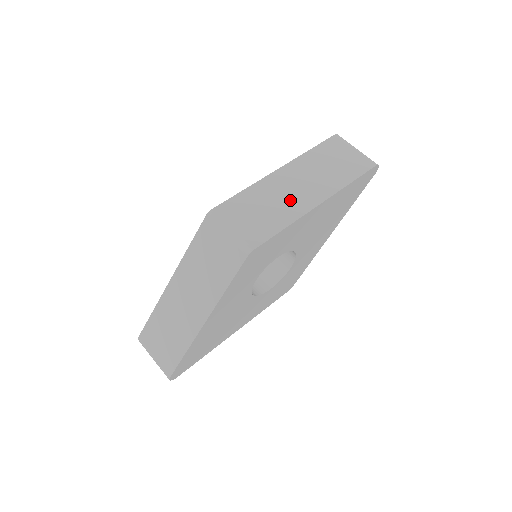
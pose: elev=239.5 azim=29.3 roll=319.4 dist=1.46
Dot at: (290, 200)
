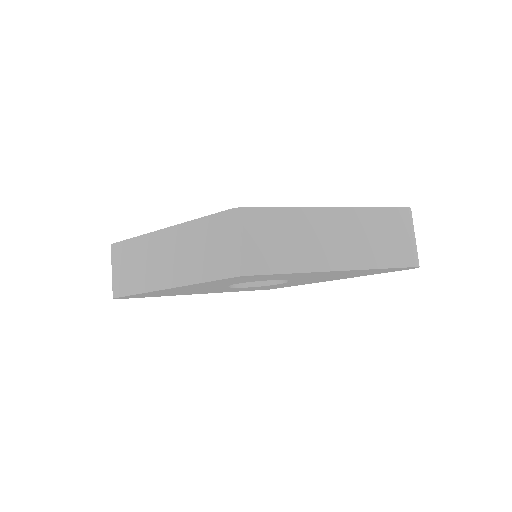
Dot at: (315, 248)
